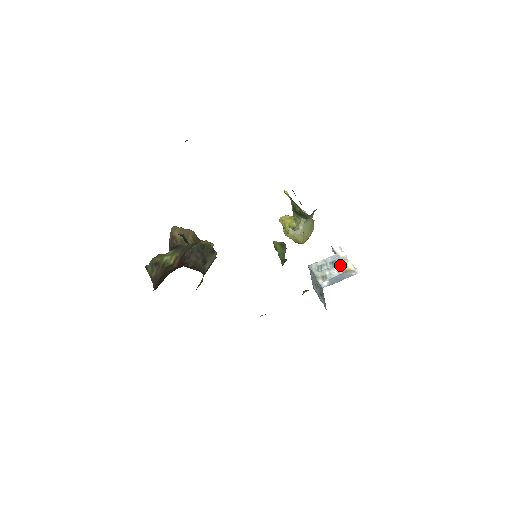
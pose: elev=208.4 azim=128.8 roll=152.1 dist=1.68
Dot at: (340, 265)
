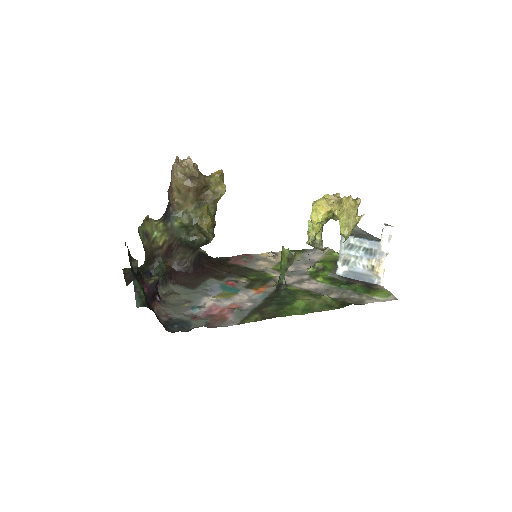
Dot at: (371, 261)
